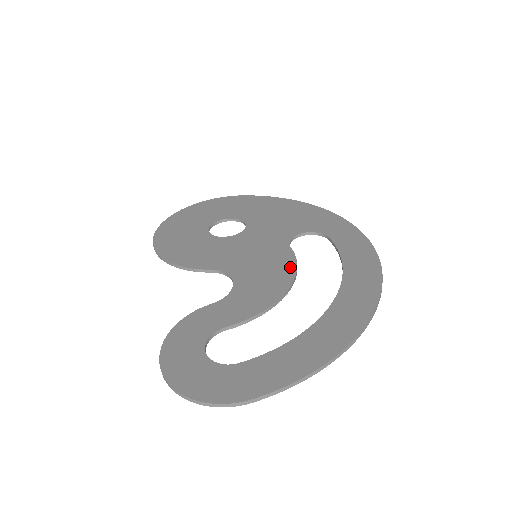
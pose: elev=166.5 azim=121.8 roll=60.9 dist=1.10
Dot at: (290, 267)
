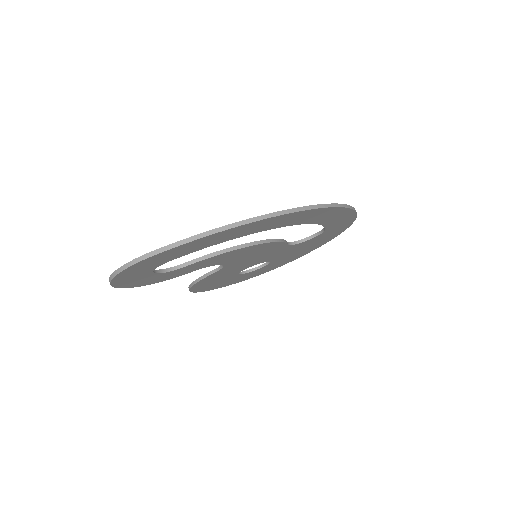
Dot at: occluded
